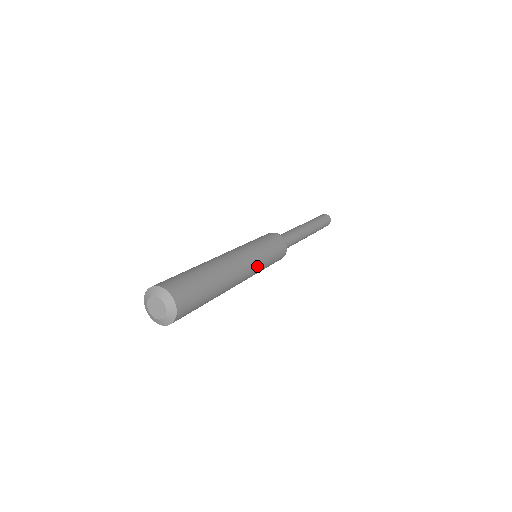
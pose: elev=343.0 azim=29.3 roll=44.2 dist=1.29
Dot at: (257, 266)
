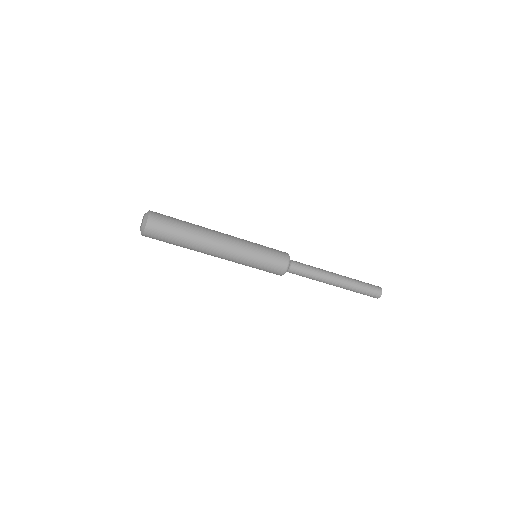
Dot at: (241, 253)
